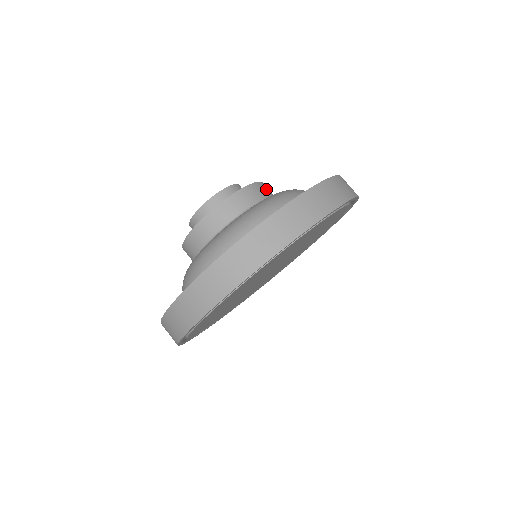
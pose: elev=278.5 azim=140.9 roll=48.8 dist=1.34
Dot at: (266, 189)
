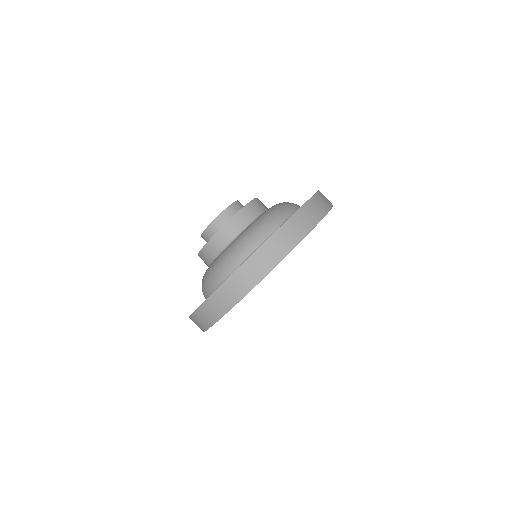
Dot at: (241, 220)
